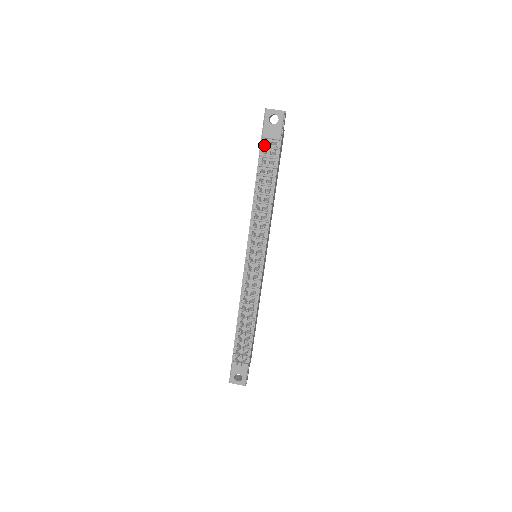
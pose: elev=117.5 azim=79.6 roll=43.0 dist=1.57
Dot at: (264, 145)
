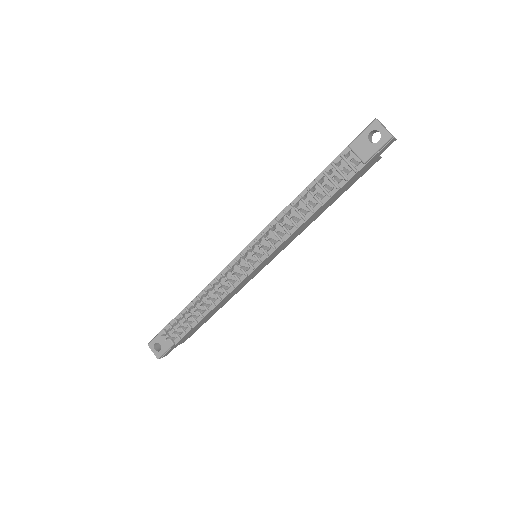
Dot at: occluded
